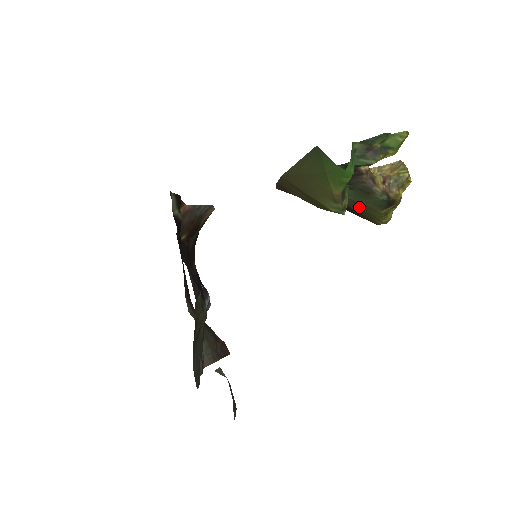
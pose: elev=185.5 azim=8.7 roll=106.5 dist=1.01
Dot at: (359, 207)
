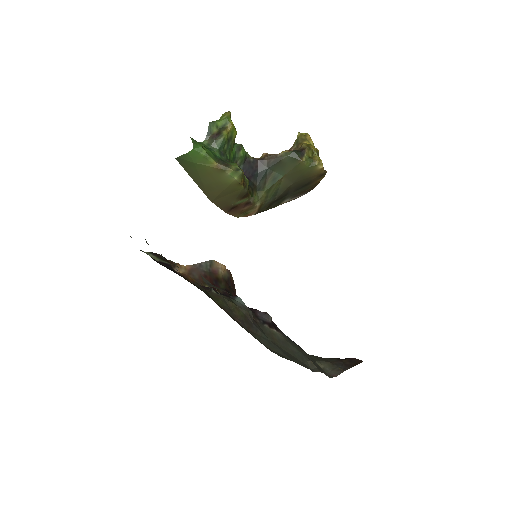
Dot at: (294, 175)
